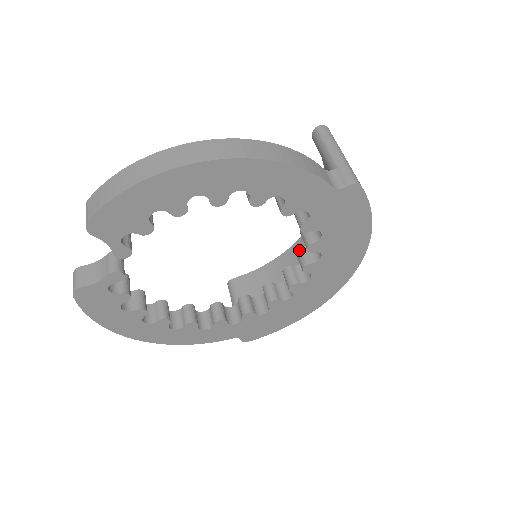
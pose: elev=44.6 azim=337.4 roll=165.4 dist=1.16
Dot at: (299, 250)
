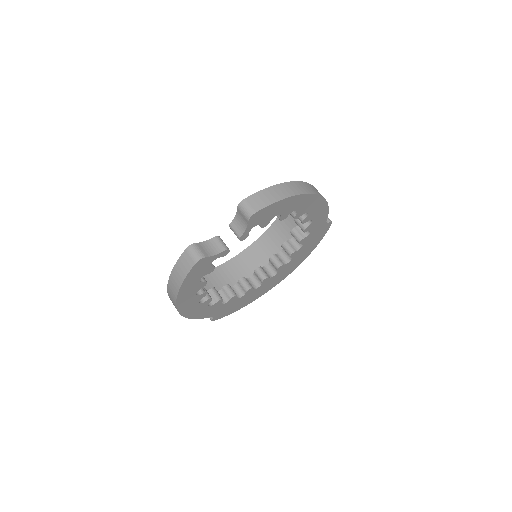
Dot at: (274, 256)
